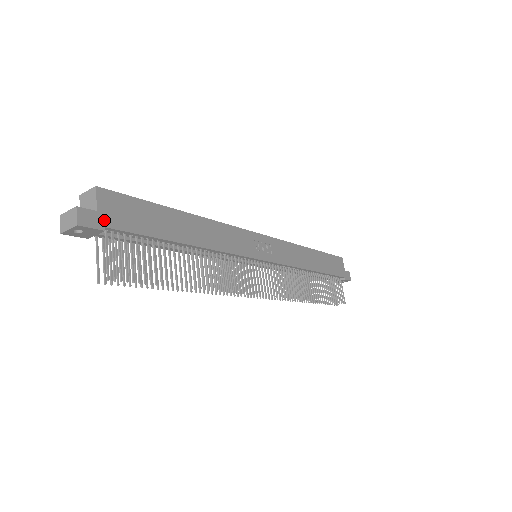
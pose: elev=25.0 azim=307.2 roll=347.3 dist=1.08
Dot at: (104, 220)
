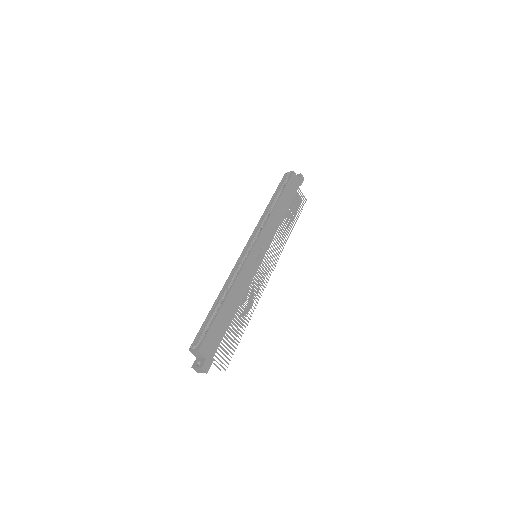
Dot at: (210, 357)
